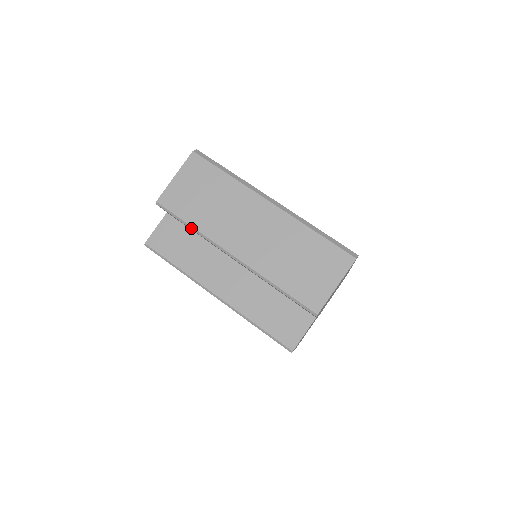
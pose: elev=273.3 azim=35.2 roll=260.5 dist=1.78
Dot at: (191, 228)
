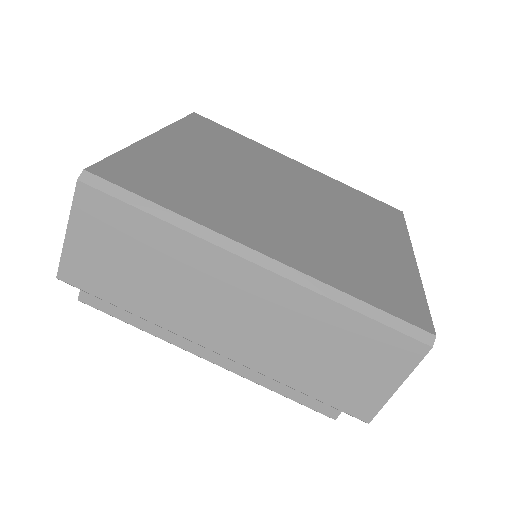
Dot at: (131, 313)
